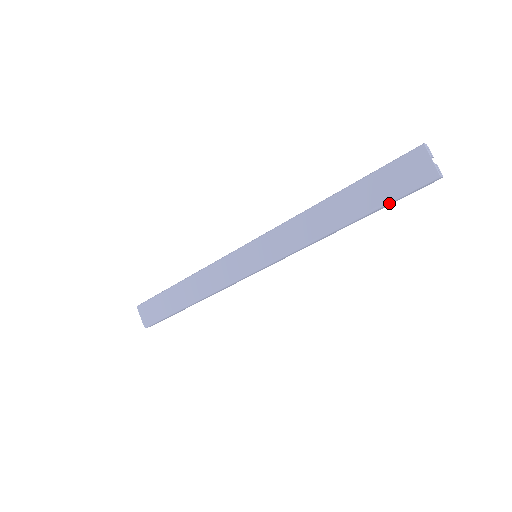
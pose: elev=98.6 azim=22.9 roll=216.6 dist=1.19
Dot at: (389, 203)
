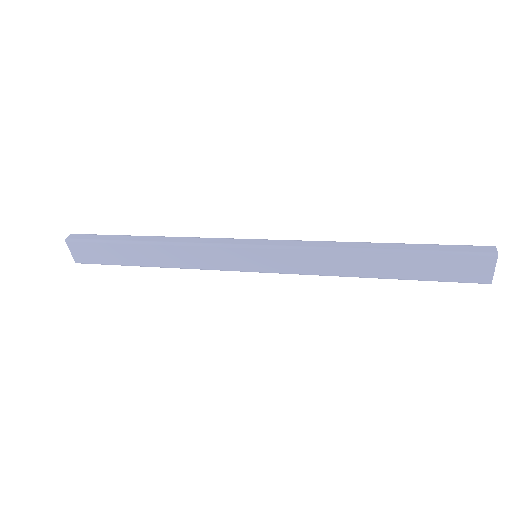
Dot at: (430, 280)
